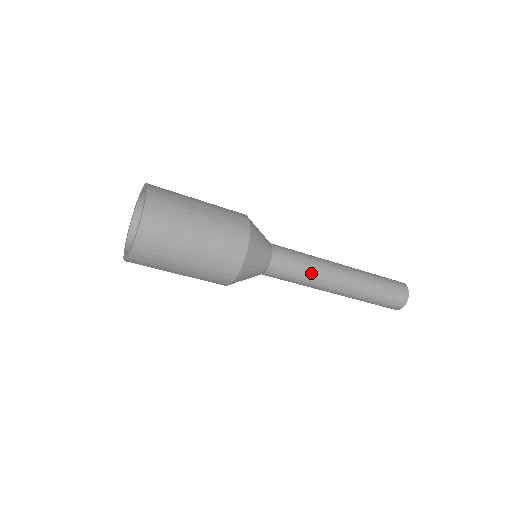
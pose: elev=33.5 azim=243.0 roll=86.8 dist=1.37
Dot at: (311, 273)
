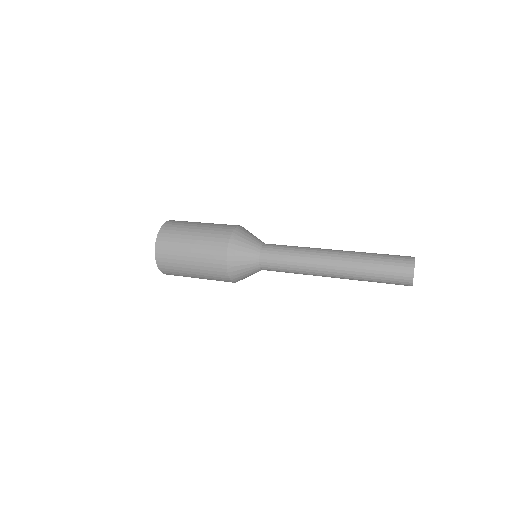
Dot at: occluded
